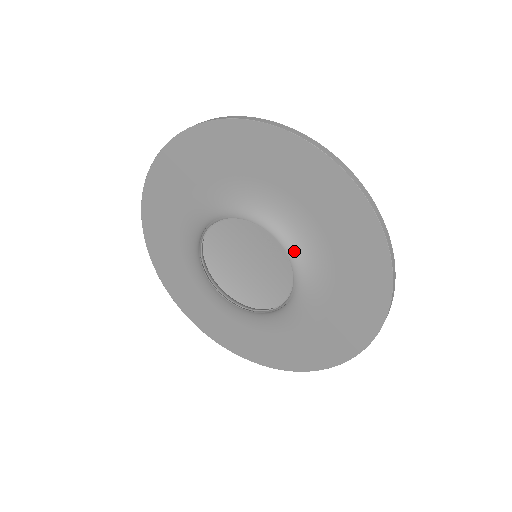
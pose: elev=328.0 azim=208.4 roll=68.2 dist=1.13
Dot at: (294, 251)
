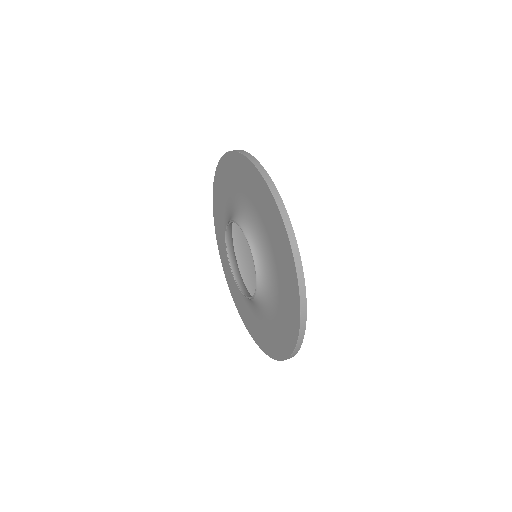
Dot at: (261, 277)
